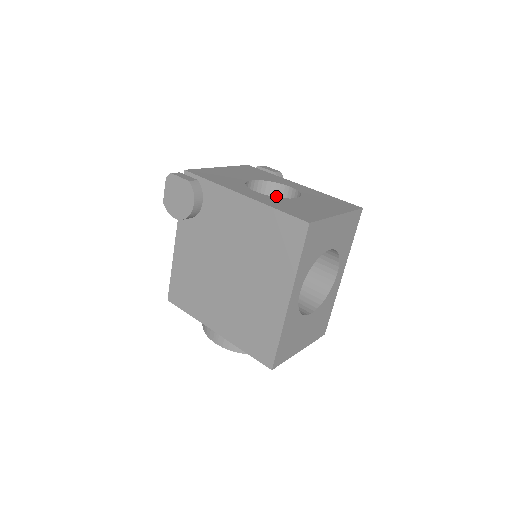
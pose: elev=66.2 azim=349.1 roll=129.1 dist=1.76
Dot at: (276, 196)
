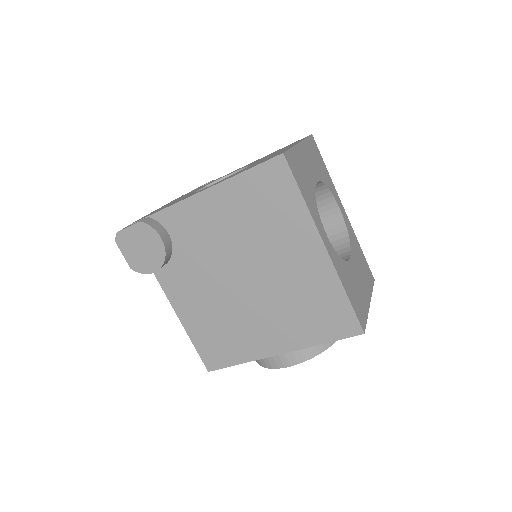
Dot at: occluded
